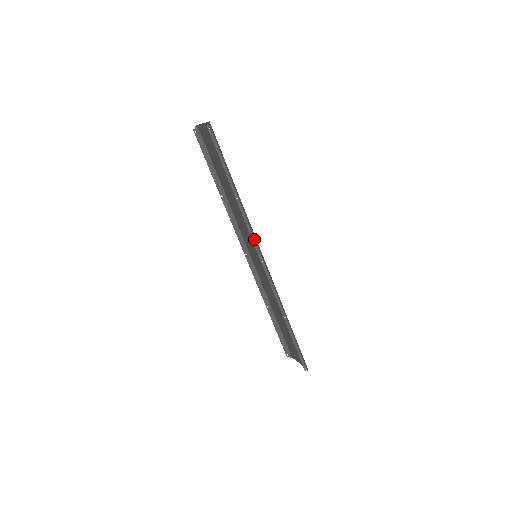
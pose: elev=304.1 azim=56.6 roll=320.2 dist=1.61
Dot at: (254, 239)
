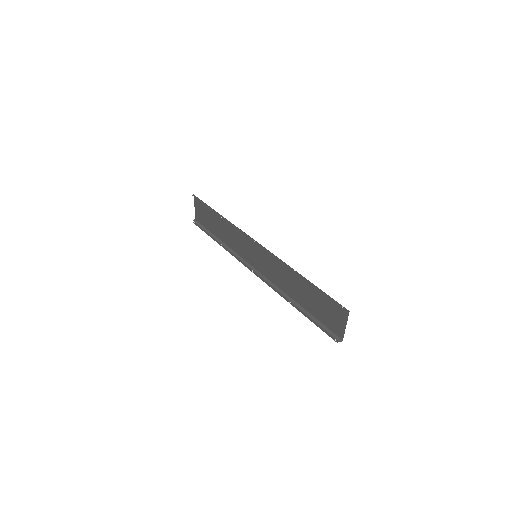
Dot at: (243, 232)
